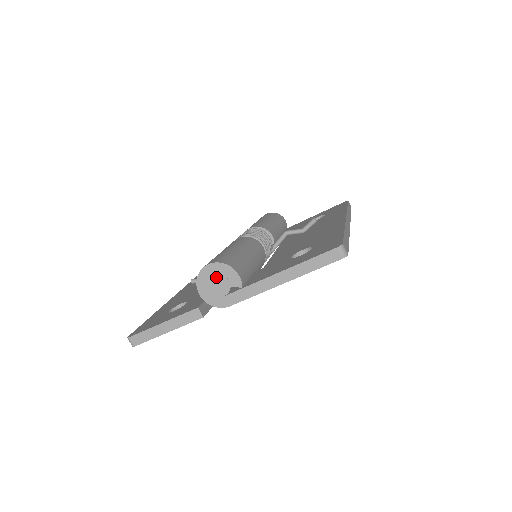
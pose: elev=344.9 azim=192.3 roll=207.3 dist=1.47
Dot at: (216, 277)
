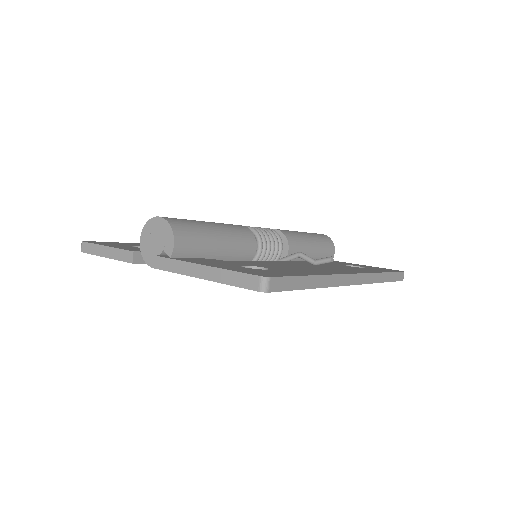
Dot at: (158, 233)
